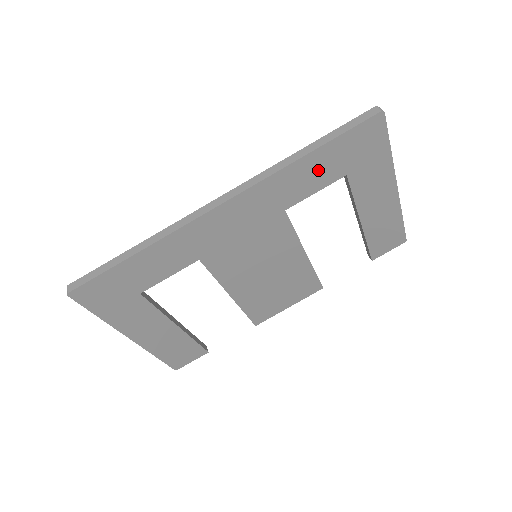
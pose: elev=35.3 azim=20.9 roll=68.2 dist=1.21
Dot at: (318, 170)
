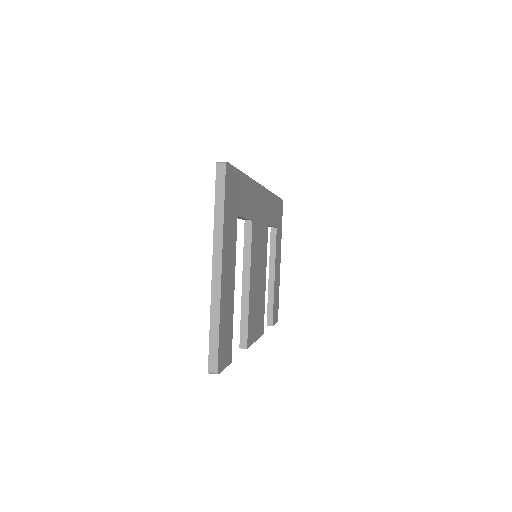
Dot at: (274, 210)
